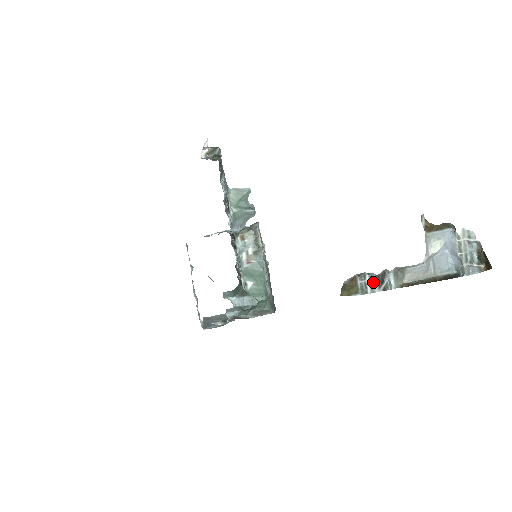
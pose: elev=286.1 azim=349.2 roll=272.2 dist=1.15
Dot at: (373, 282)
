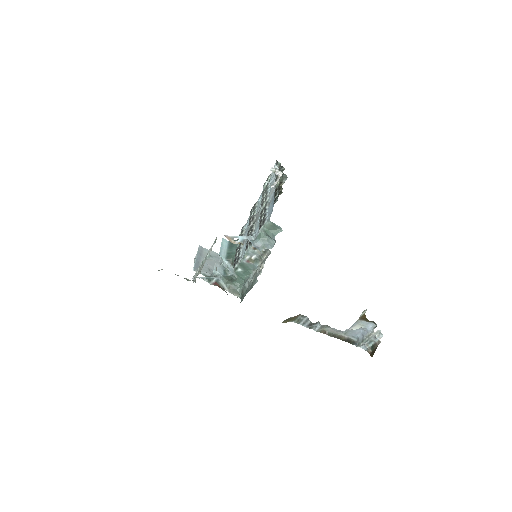
Dot at: (307, 322)
